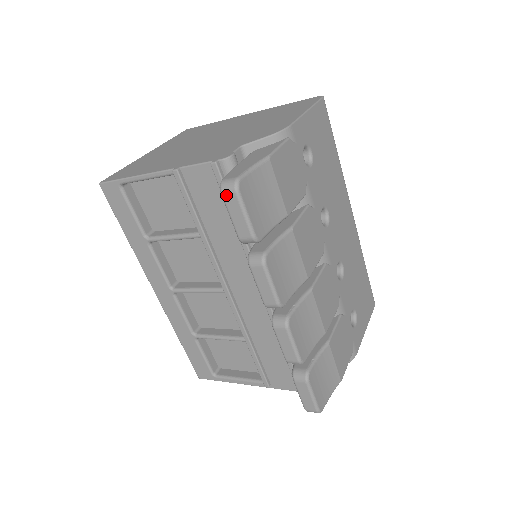
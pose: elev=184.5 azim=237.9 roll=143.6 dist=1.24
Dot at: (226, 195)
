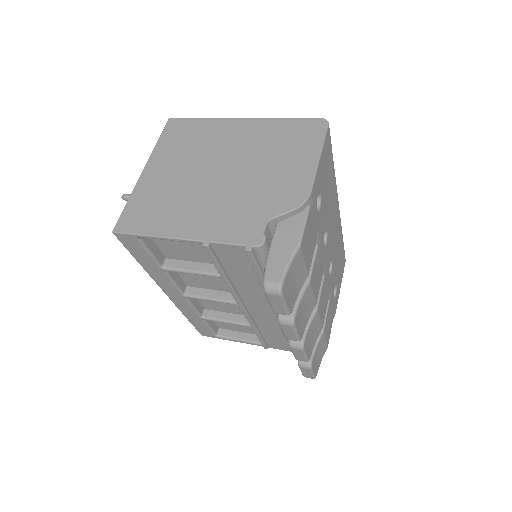
Dot at: (270, 295)
